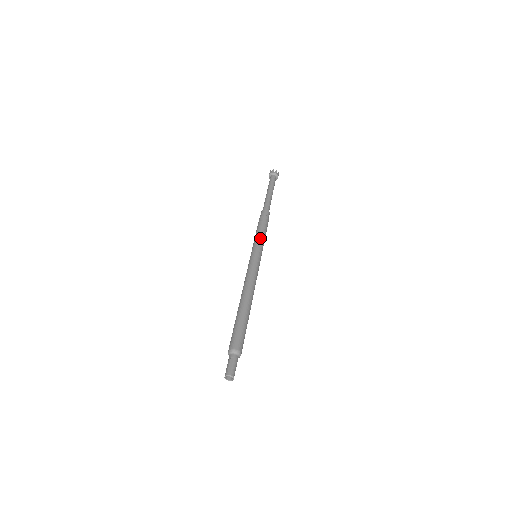
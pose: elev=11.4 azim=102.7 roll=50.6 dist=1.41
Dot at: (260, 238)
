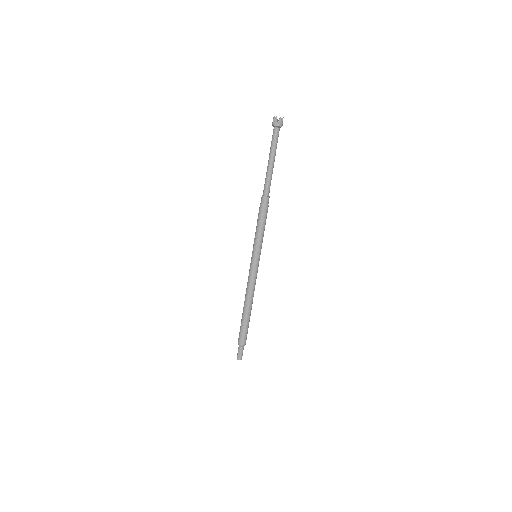
Dot at: (258, 240)
